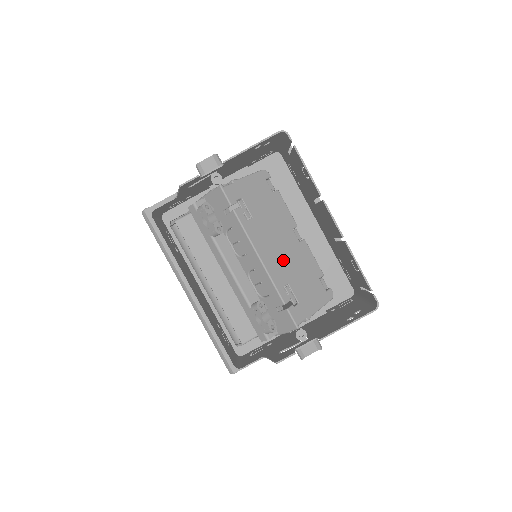
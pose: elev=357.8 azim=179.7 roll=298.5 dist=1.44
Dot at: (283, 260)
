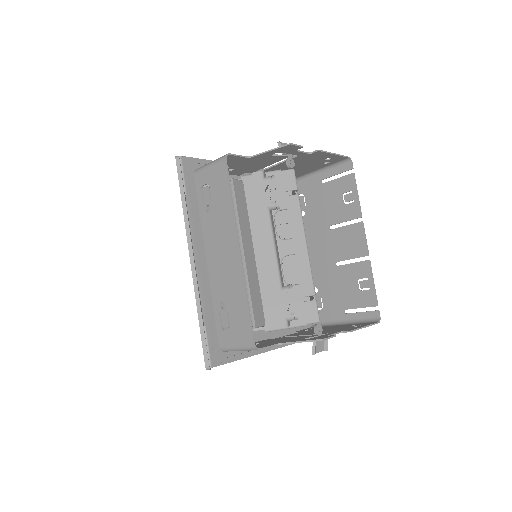
Dot at: occluded
